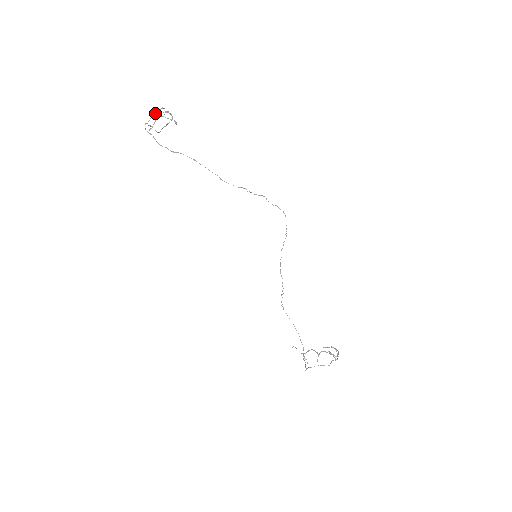
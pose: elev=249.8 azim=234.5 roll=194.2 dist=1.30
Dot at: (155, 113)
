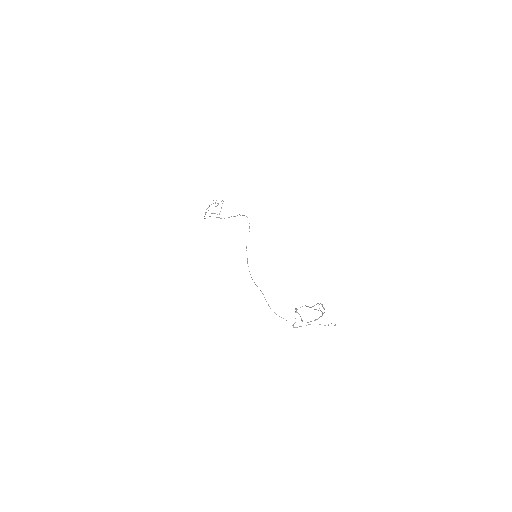
Dot at: occluded
